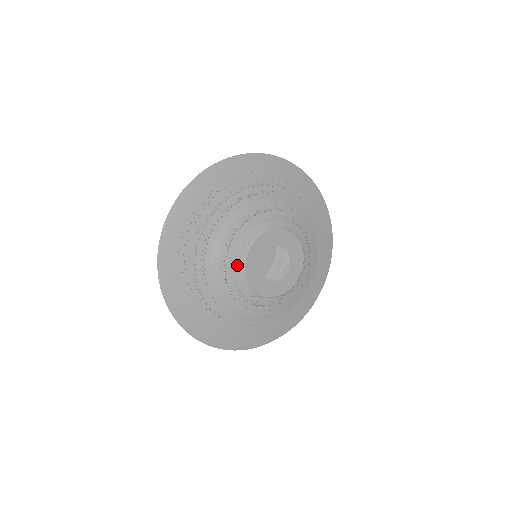
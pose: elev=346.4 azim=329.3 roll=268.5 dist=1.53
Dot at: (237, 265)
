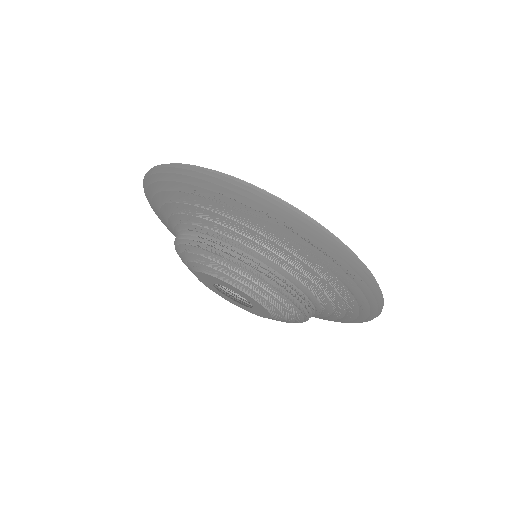
Dot at: (193, 264)
